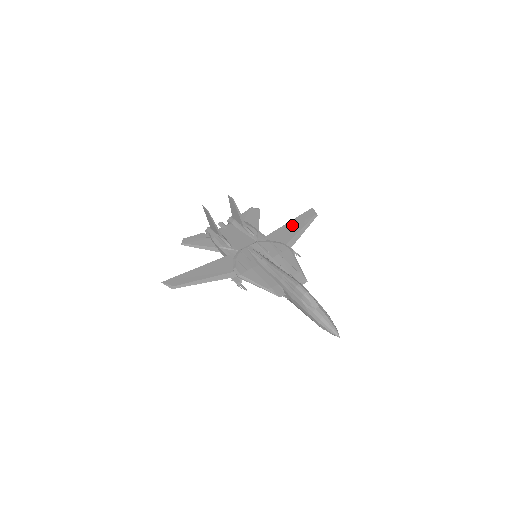
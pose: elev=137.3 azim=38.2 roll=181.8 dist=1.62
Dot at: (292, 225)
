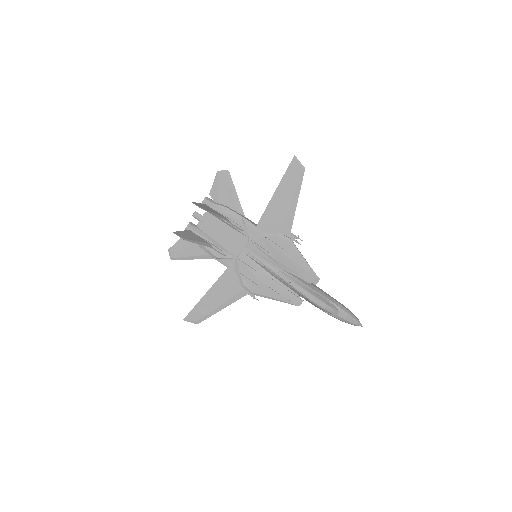
Dot at: (279, 199)
